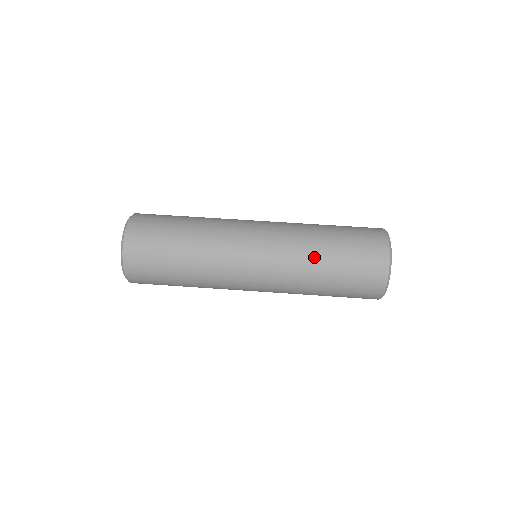
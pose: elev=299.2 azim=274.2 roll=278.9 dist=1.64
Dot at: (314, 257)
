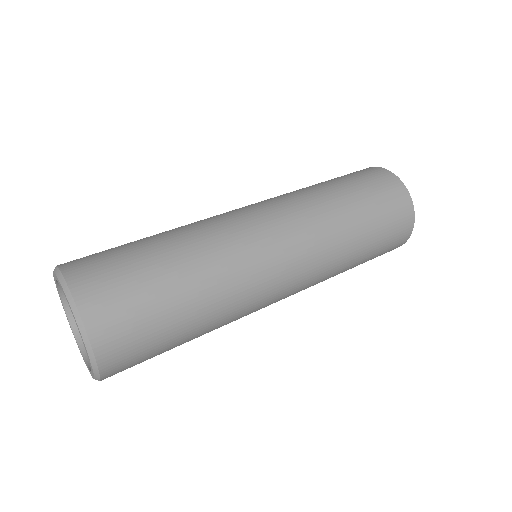
Dot at: (337, 208)
